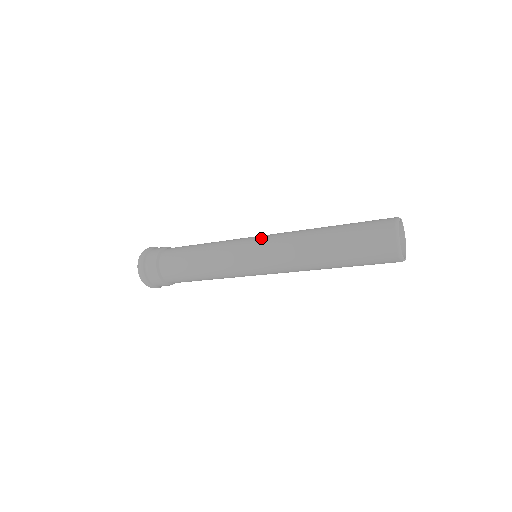
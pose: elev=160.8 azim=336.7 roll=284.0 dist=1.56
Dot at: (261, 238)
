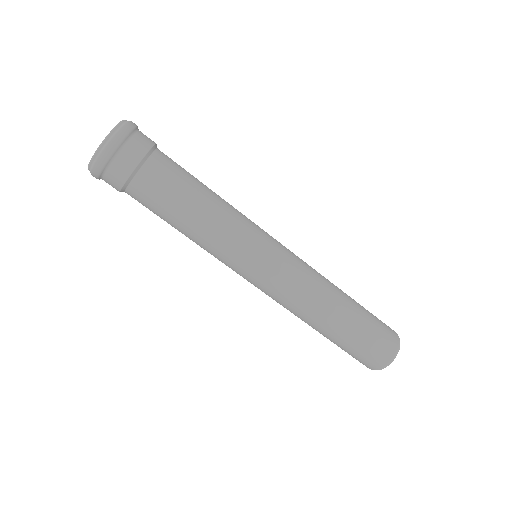
Dot at: occluded
